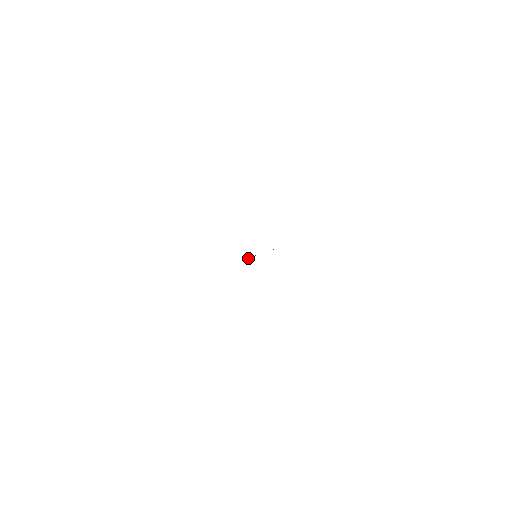
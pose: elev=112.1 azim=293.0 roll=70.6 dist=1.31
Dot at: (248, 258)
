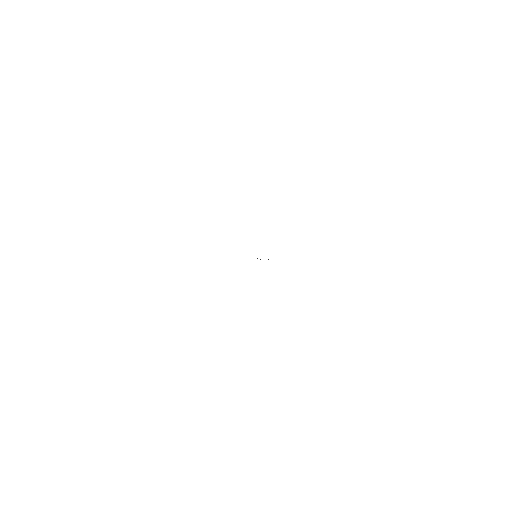
Dot at: occluded
